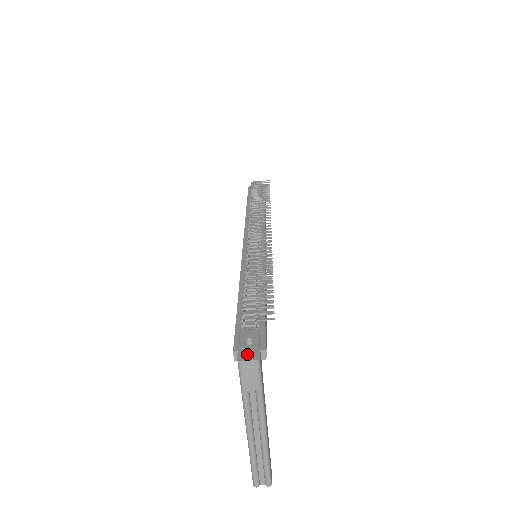
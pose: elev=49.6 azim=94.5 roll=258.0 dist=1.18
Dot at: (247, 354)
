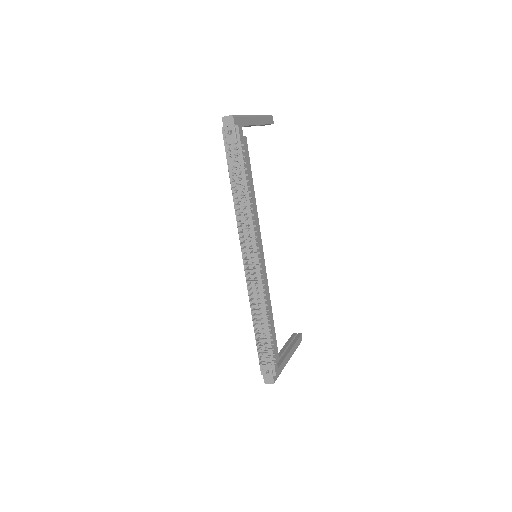
Dot at: (268, 380)
